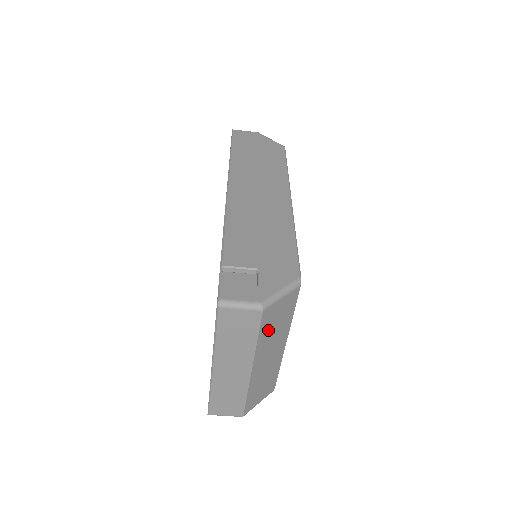
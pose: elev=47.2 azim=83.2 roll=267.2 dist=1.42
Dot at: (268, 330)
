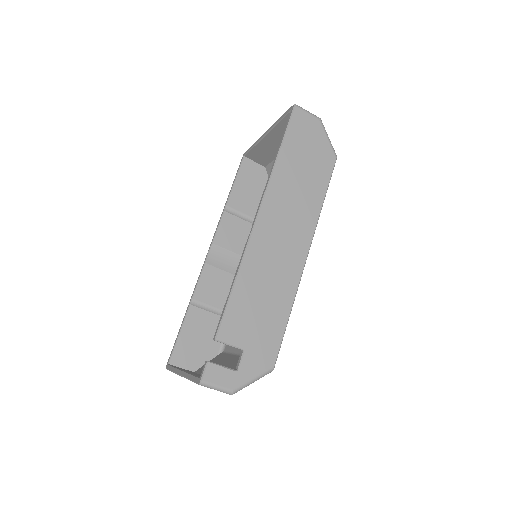
Dot at: occluded
